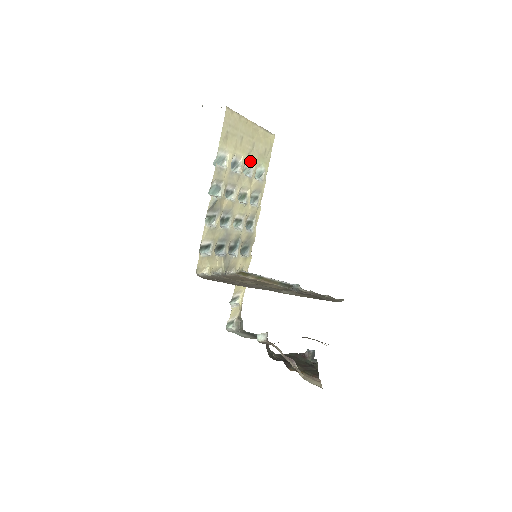
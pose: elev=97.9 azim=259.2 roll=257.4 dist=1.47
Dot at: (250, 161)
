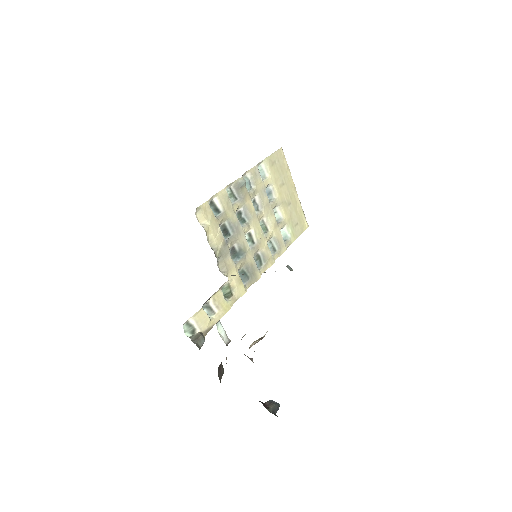
Dot at: (282, 211)
